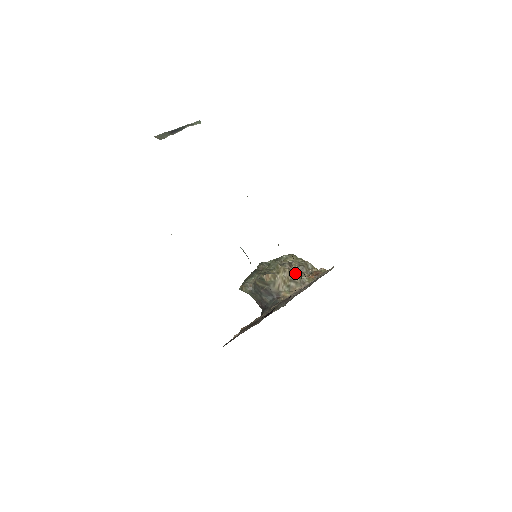
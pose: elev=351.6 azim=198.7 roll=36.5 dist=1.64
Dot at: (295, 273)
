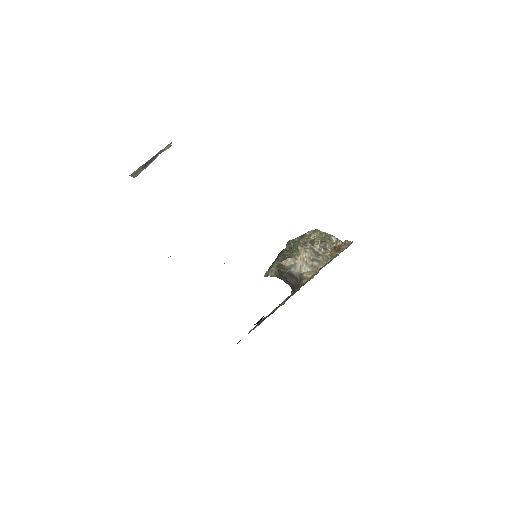
Dot at: (317, 251)
